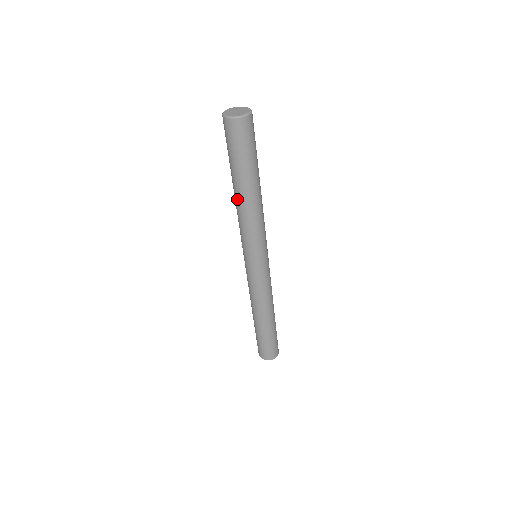
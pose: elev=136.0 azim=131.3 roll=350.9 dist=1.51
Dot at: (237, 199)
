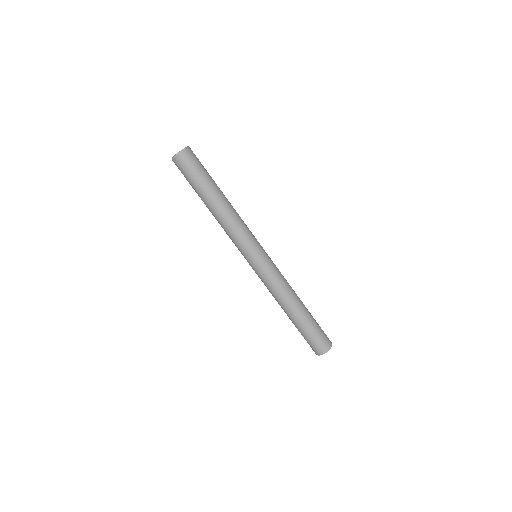
Dot at: (213, 213)
